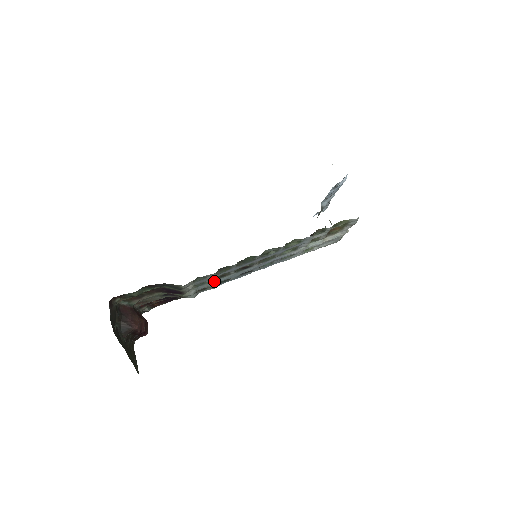
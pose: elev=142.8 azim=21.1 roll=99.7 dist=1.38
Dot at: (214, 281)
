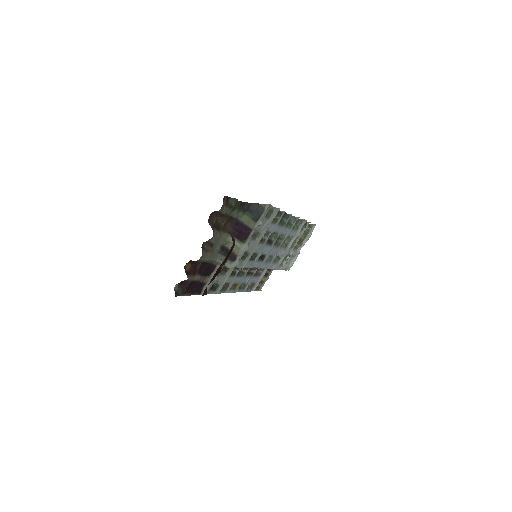
Dot at: (259, 240)
